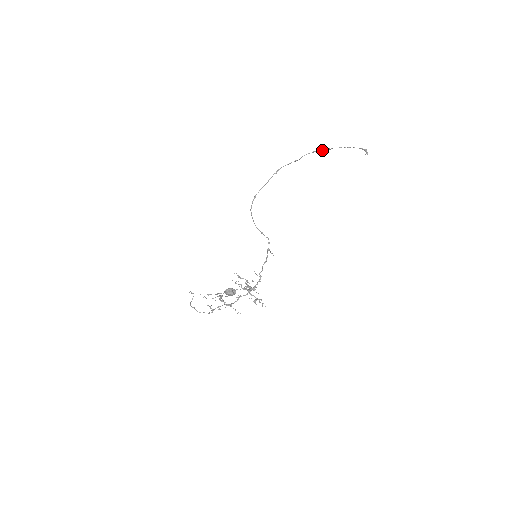
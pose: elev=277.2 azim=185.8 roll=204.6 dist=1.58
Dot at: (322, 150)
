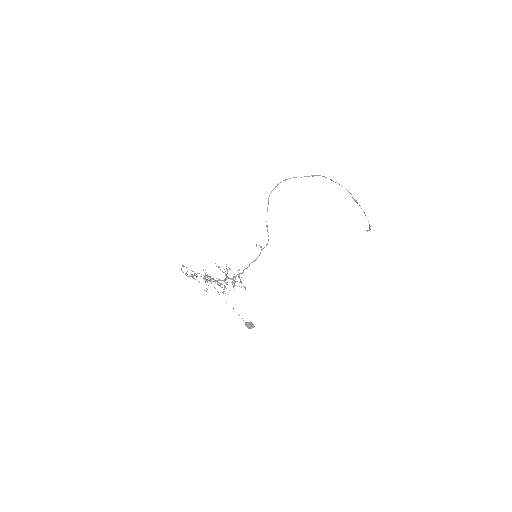
Dot at: occluded
